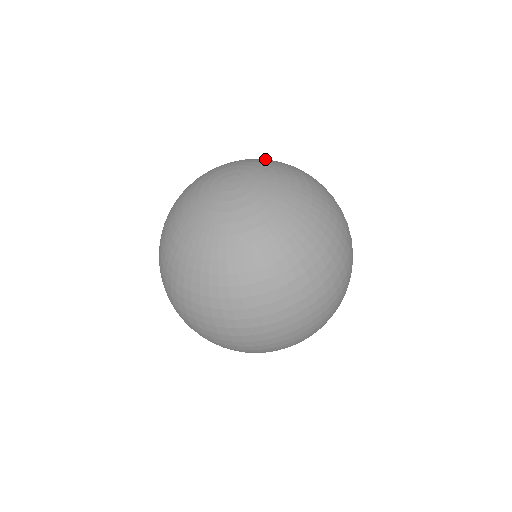
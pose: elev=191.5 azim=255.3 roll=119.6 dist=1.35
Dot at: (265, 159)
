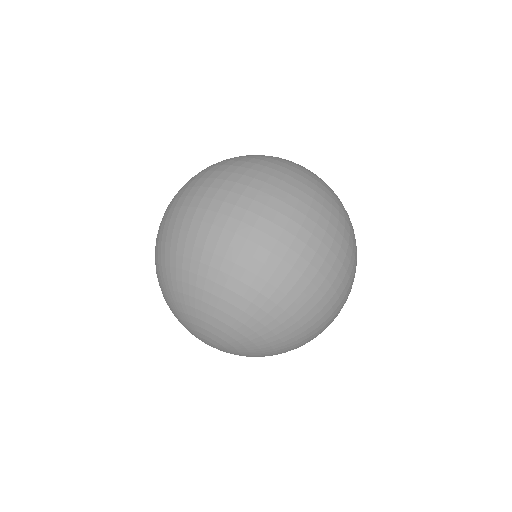
Dot at: (223, 313)
